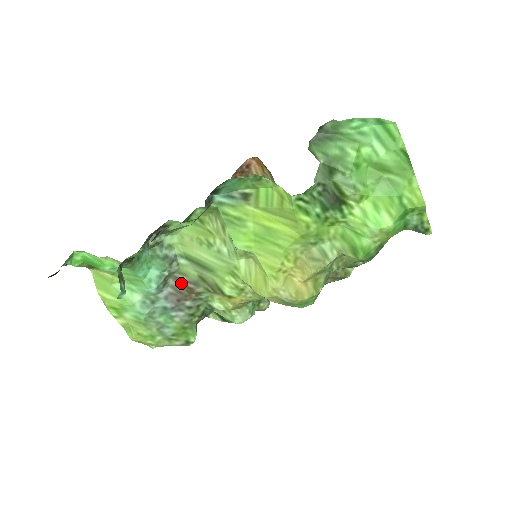
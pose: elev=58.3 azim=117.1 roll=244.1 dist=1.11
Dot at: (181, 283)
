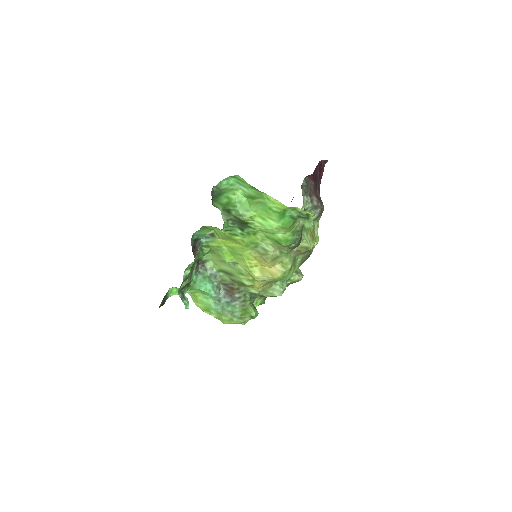
Dot at: (227, 286)
